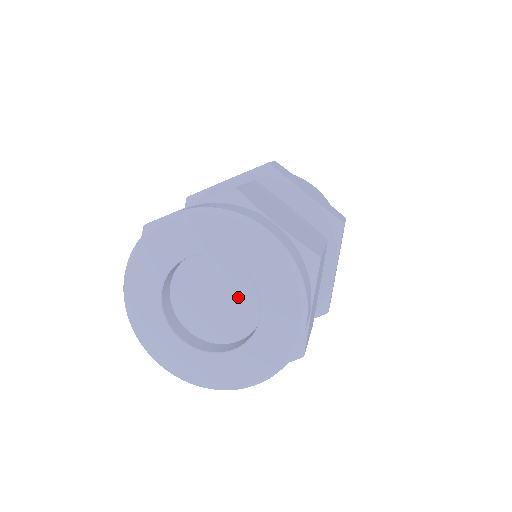
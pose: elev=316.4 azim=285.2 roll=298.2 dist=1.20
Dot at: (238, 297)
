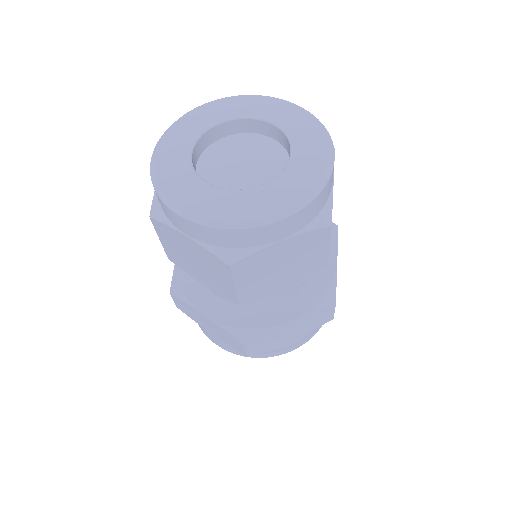
Dot at: (265, 162)
